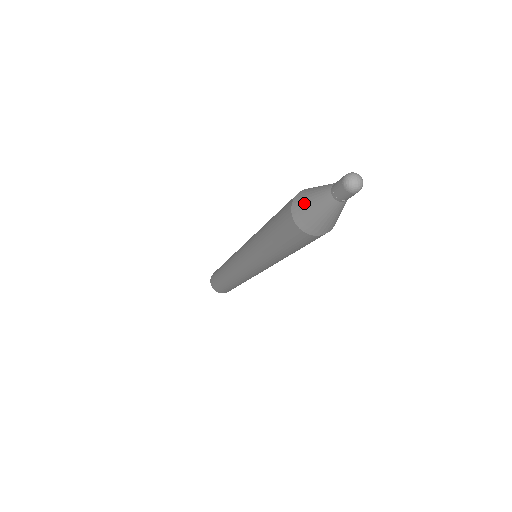
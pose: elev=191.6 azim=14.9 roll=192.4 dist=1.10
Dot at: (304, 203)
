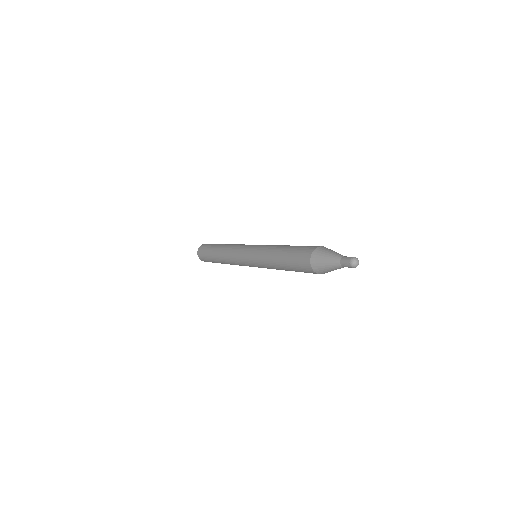
Dot at: (321, 263)
